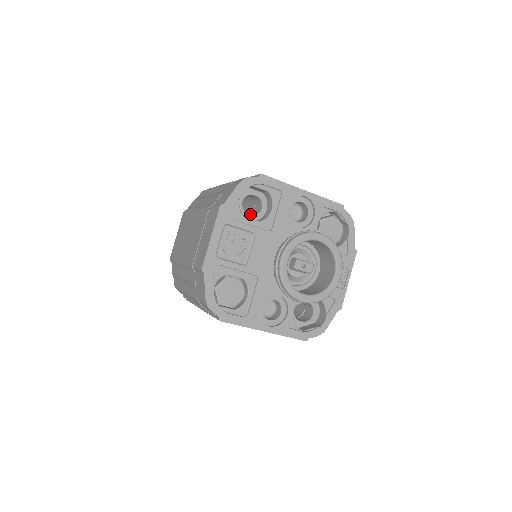
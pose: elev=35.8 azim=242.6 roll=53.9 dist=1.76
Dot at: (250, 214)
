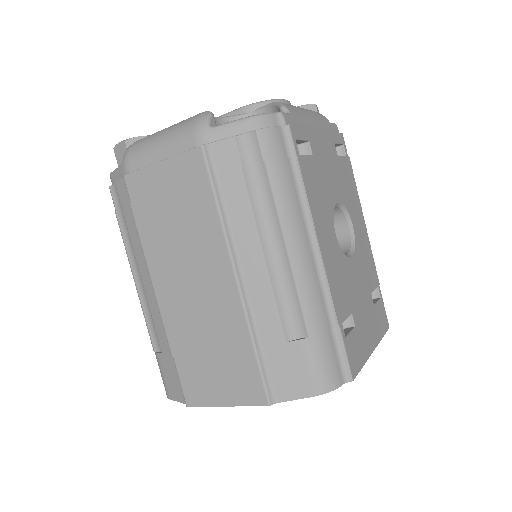
Dot at: occluded
